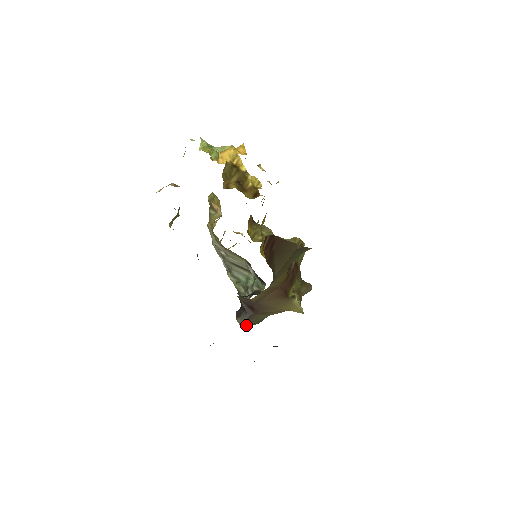
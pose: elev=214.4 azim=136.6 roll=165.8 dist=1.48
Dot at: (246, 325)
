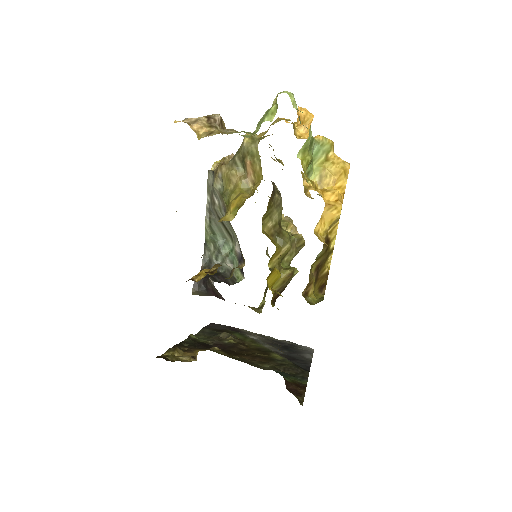
Dot at: occluded
